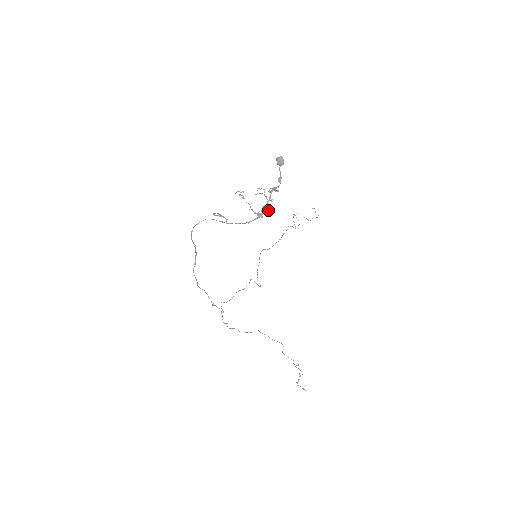
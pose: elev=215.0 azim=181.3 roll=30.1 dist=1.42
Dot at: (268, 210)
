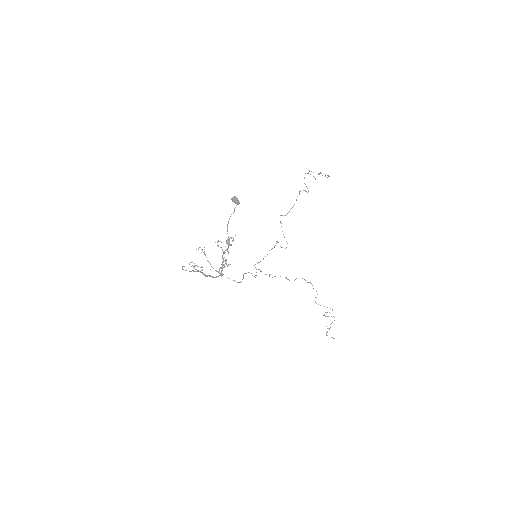
Dot at: (228, 264)
